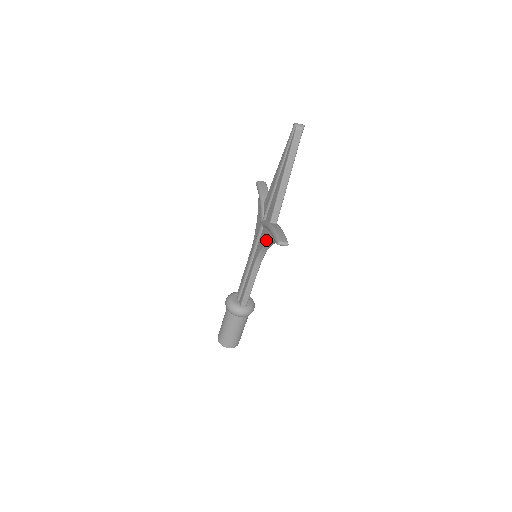
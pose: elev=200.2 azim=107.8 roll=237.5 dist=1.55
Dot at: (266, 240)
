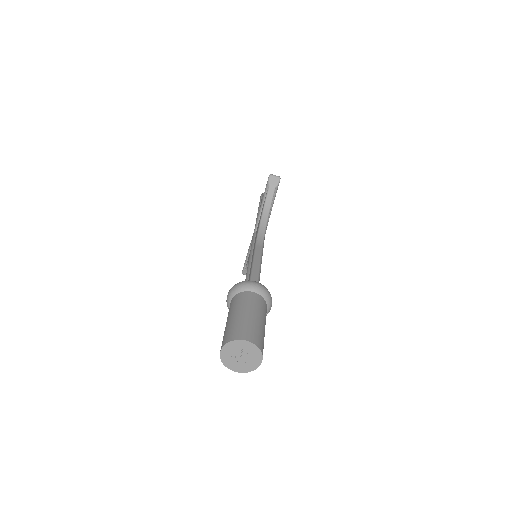
Dot at: (261, 215)
